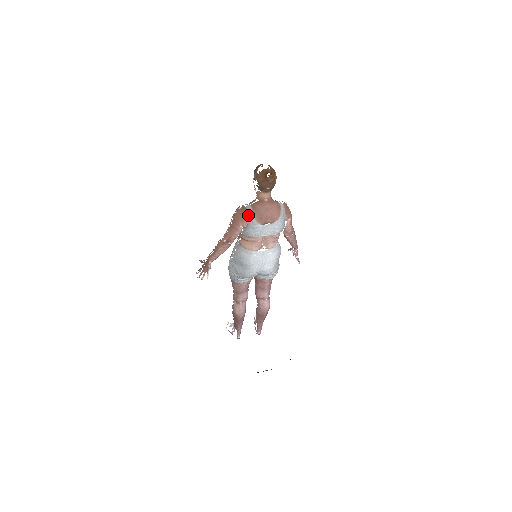
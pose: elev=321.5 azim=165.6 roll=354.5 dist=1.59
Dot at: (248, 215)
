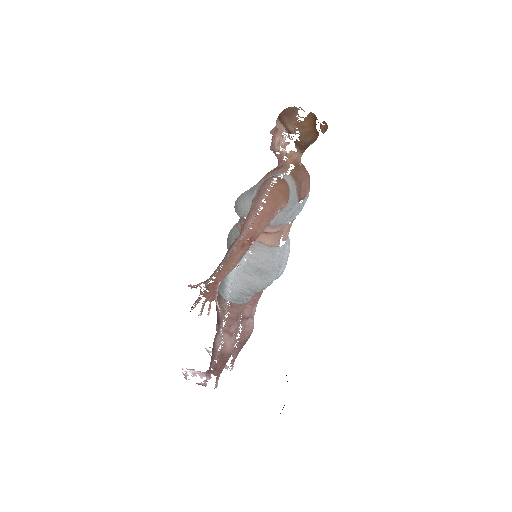
Dot at: (290, 190)
